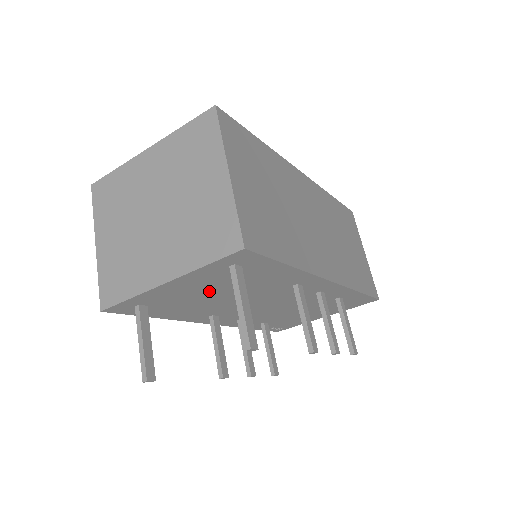
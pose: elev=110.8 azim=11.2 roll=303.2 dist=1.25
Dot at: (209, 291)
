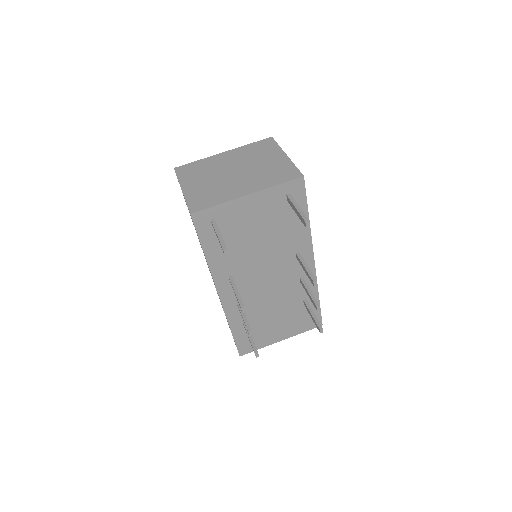
Dot at: (257, 226)
